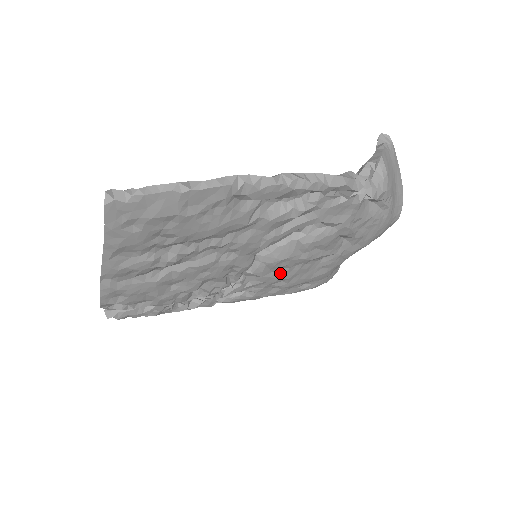
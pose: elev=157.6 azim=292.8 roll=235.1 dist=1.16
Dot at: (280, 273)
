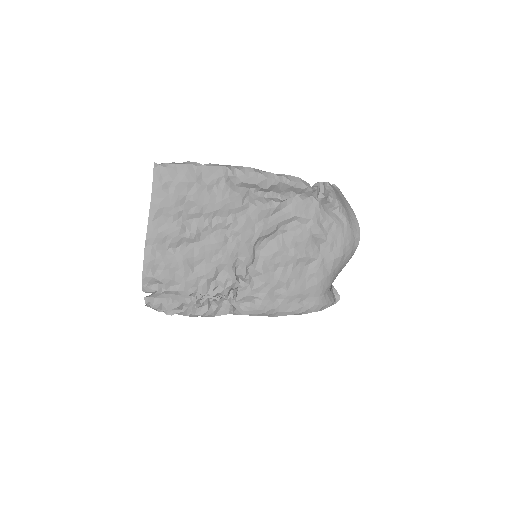
Dot at: (277, 274)
